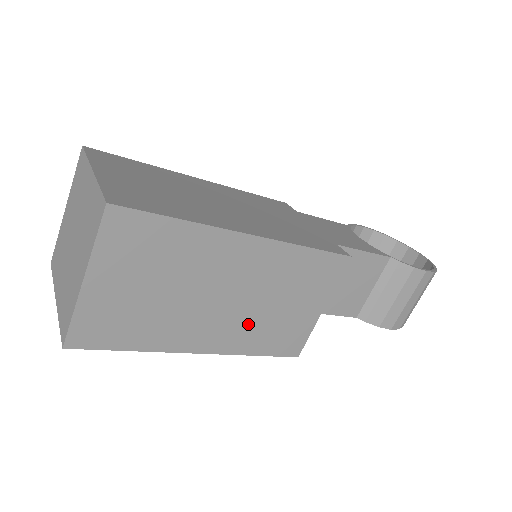
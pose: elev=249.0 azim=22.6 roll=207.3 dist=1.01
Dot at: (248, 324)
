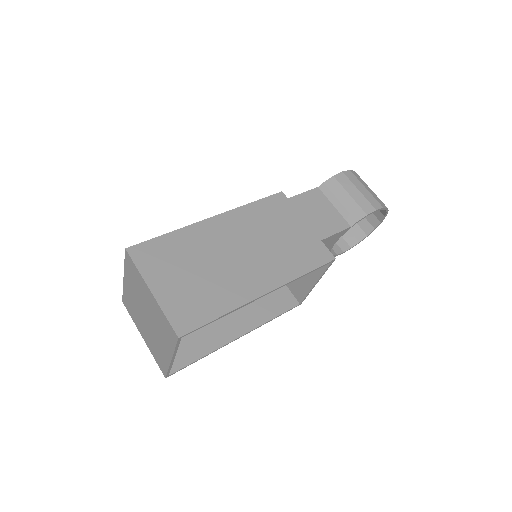
Dot at: (273, 259)
